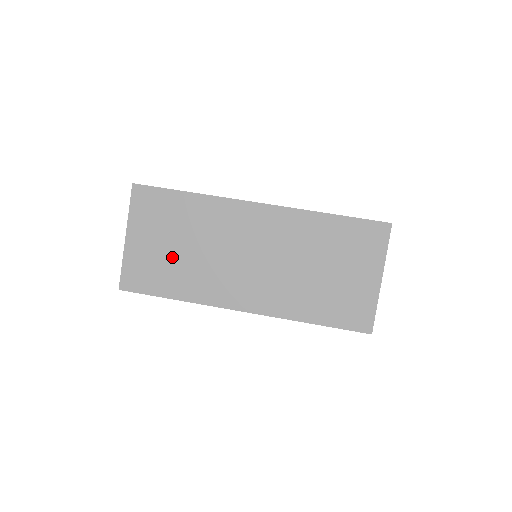
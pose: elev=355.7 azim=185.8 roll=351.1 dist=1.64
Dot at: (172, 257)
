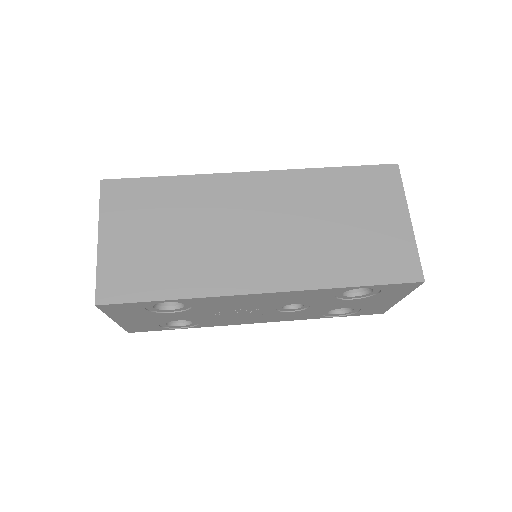
Dot at: (162, 249)
